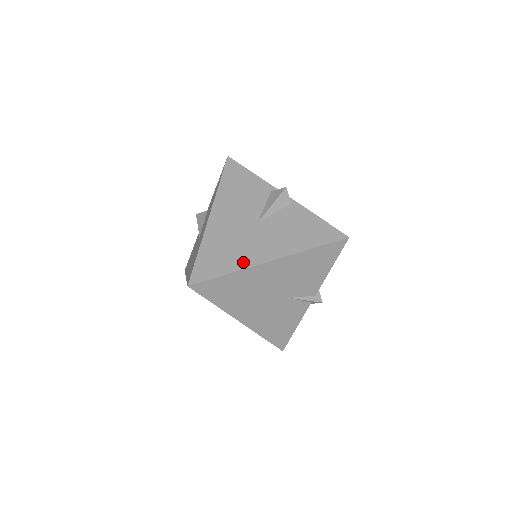
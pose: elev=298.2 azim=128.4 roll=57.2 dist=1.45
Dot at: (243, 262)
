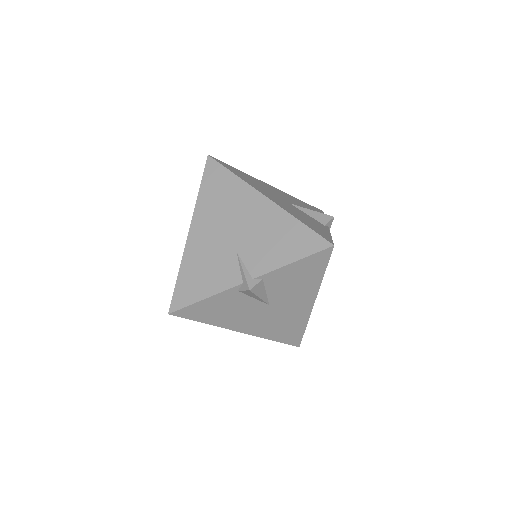
Dot at: (251, 184)
